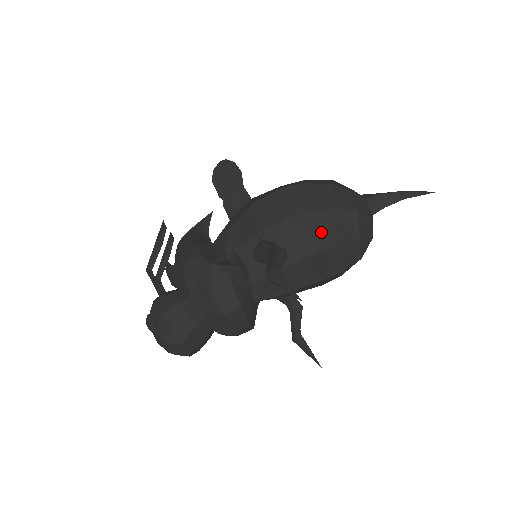
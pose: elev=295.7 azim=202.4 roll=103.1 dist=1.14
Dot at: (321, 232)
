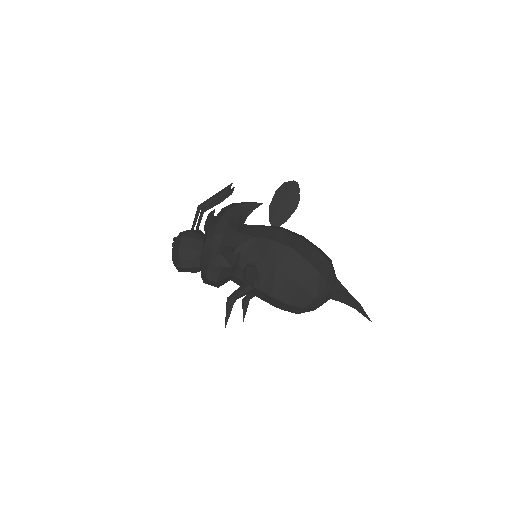
Dot at: (285, 291)
